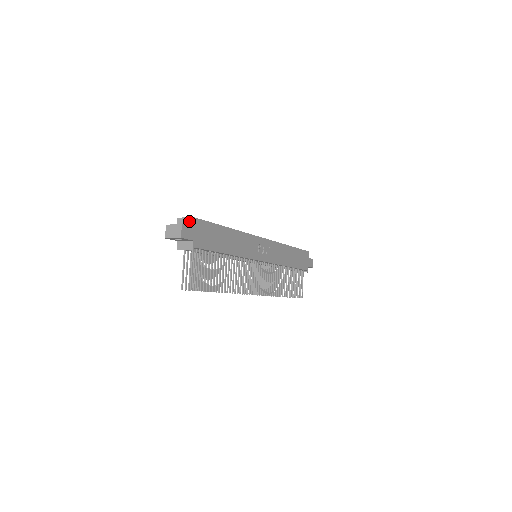
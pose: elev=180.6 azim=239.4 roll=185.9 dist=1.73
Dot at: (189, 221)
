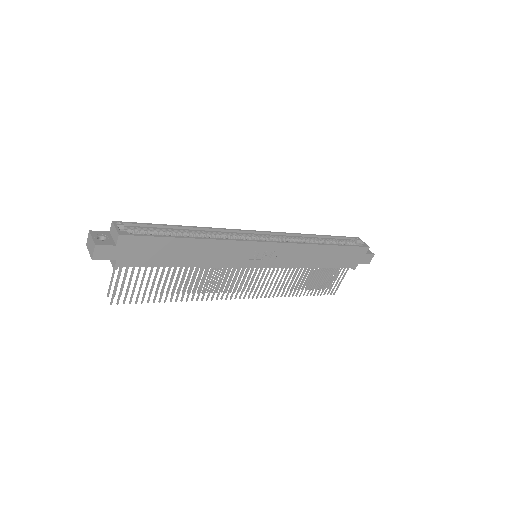
Dot at: (116, 236)
